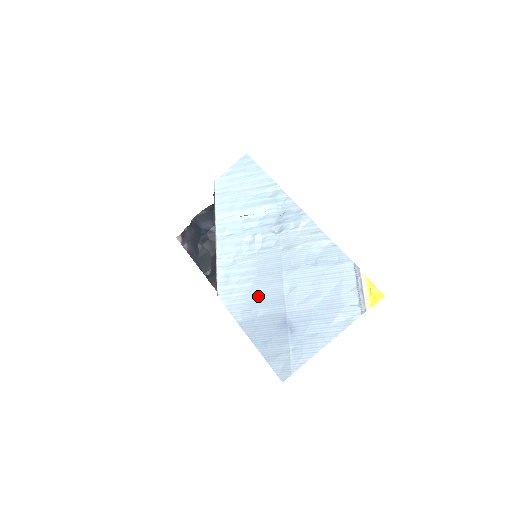
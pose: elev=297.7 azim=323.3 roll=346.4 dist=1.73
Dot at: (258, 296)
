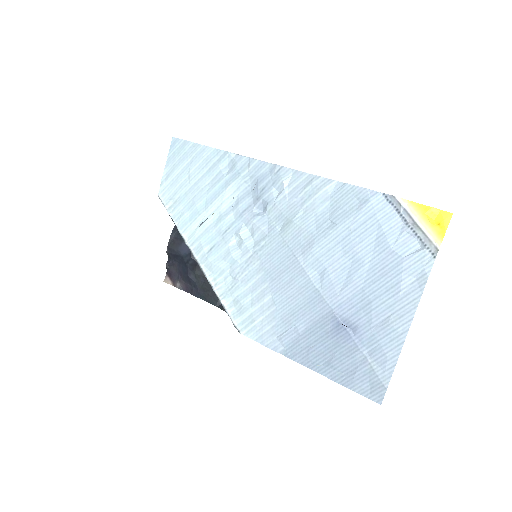
Dot at: (286, 307)
